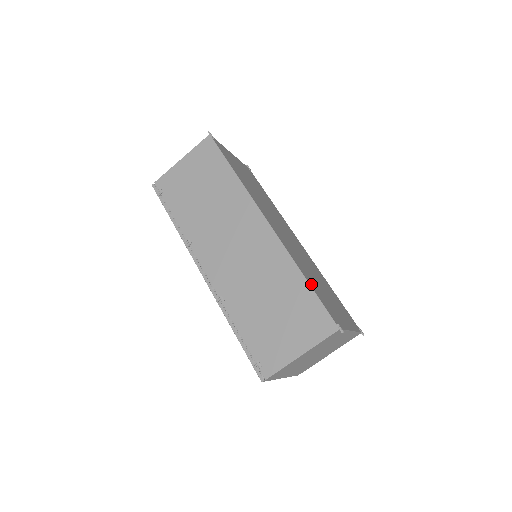
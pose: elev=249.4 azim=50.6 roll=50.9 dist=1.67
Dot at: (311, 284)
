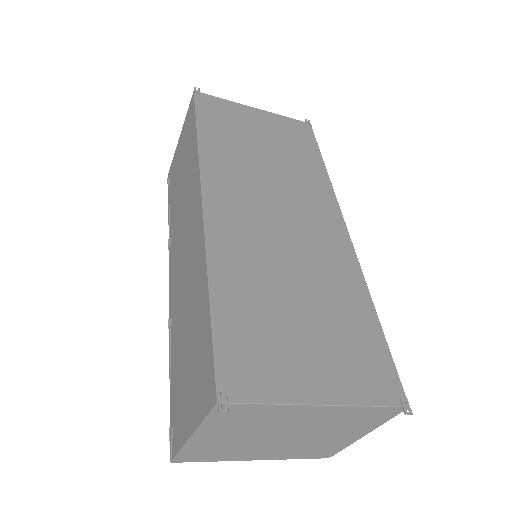
Dot at: (222, 307)
